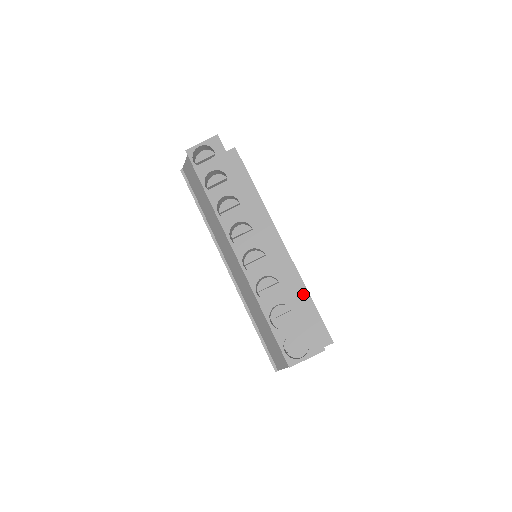
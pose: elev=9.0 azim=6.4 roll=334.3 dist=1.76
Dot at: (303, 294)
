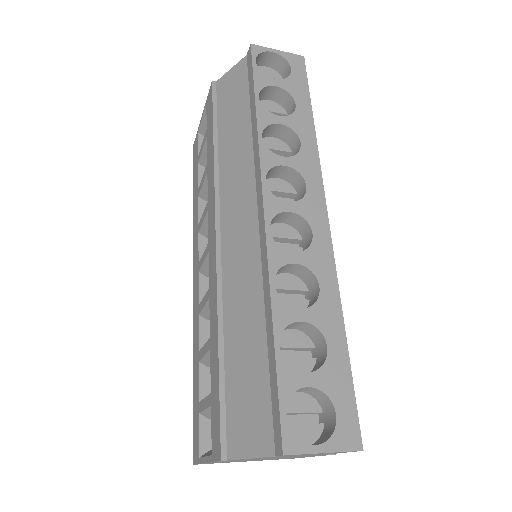
Dot at: occluded
